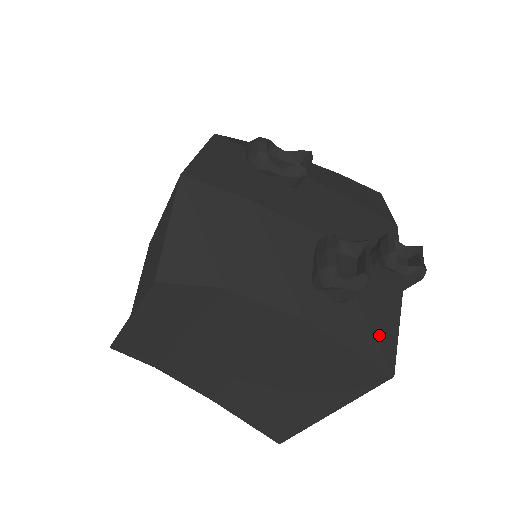
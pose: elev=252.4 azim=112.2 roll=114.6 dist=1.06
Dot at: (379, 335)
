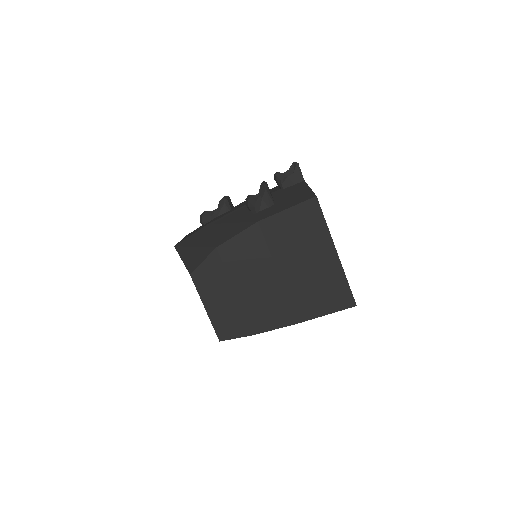
Dot at: (299, 196)
